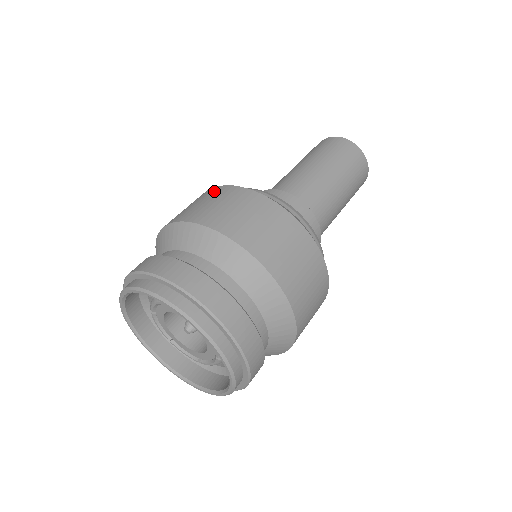
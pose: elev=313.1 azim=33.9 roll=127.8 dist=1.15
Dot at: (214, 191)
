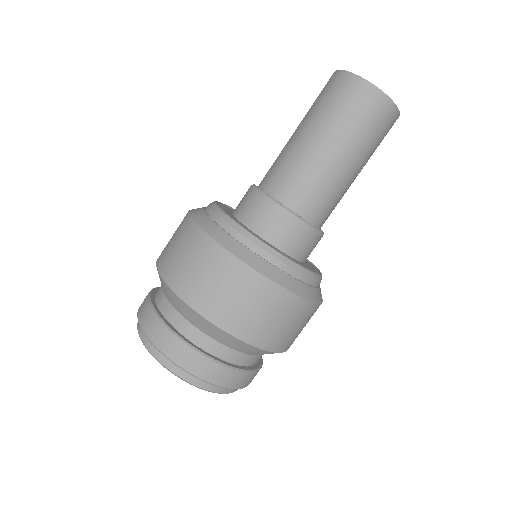
Dot at: (254, 284)
